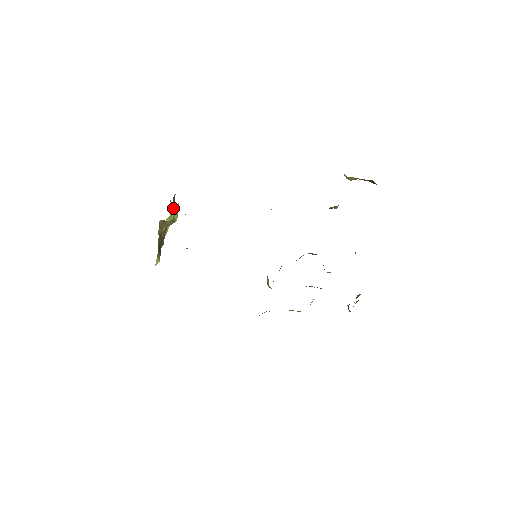
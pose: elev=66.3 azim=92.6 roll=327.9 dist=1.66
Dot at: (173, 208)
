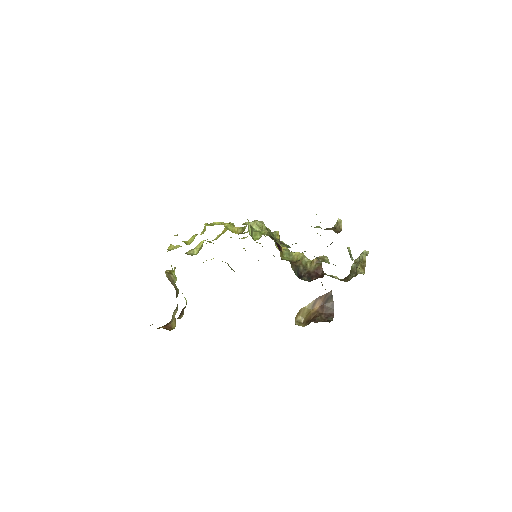
Dot at: occluded
